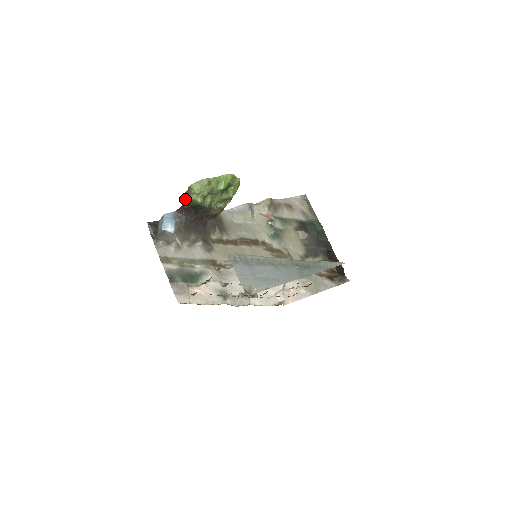
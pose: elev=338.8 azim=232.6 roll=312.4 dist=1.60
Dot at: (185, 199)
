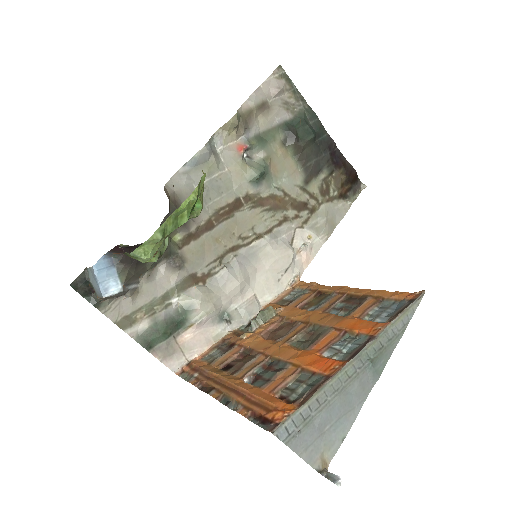
Dot at: occluded
